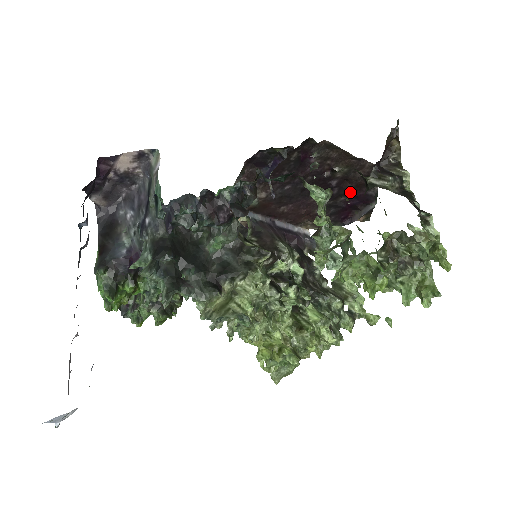
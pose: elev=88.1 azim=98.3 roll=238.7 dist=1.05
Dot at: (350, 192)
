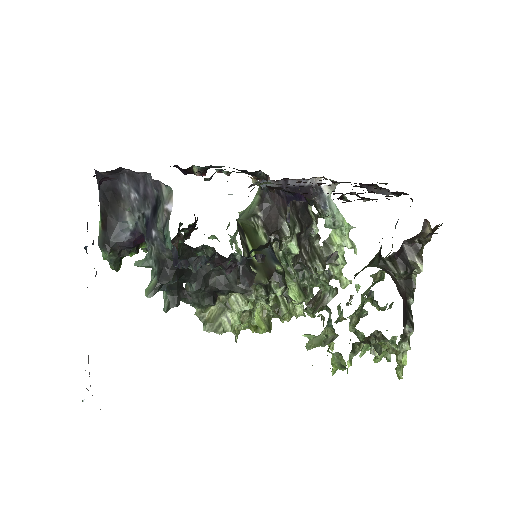
Dot at: occluded
